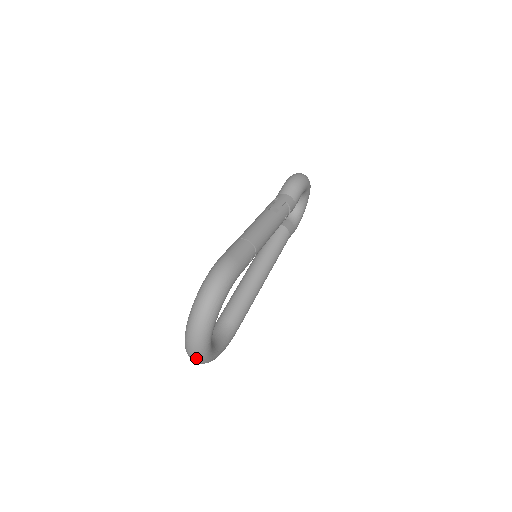
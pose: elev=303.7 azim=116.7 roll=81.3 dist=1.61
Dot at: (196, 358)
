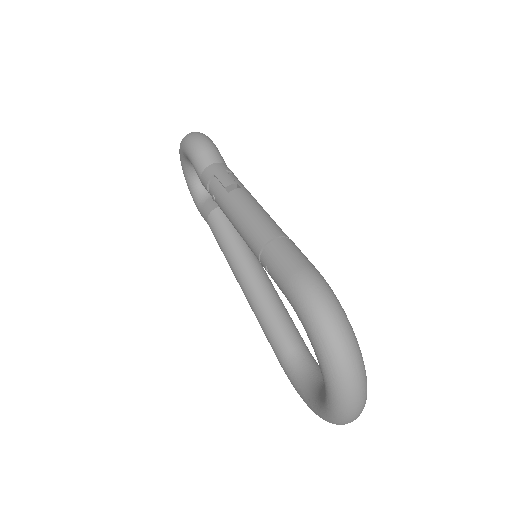
Dot at: (358, 416)
